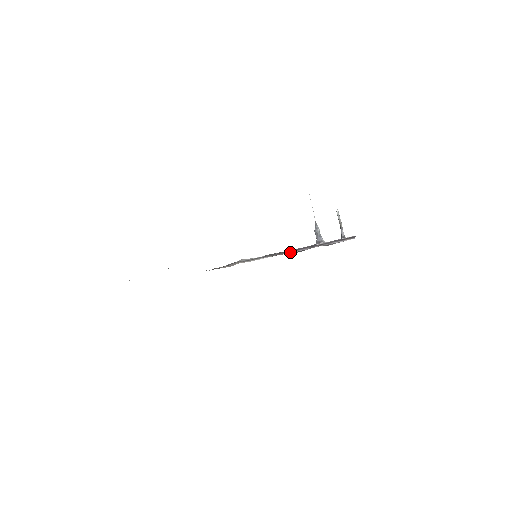
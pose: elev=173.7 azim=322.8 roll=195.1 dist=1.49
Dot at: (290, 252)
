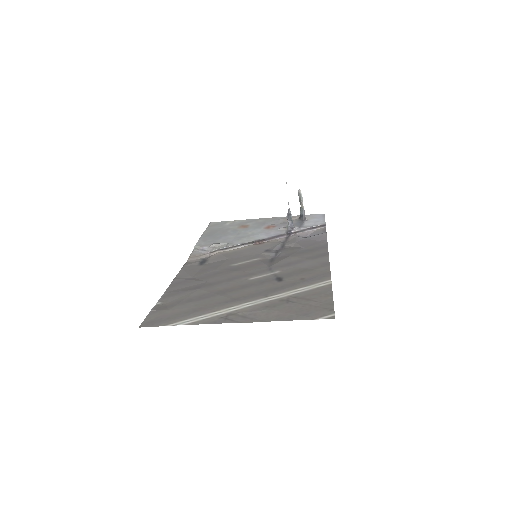
Dot at: (268, 240)
